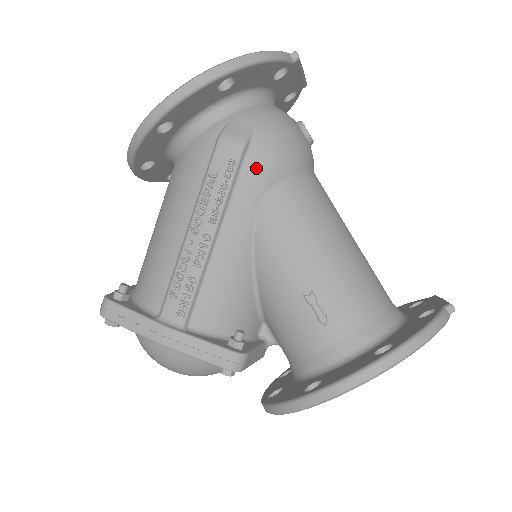
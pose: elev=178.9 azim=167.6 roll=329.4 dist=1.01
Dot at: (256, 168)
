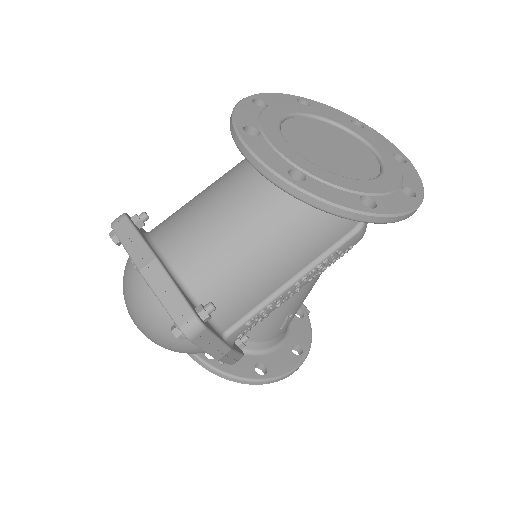
Dot at: occluded
